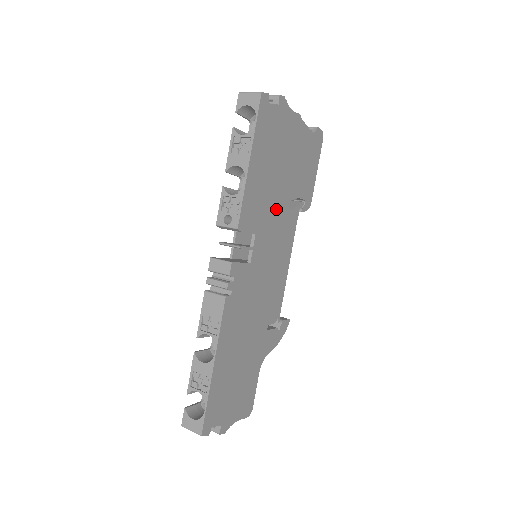
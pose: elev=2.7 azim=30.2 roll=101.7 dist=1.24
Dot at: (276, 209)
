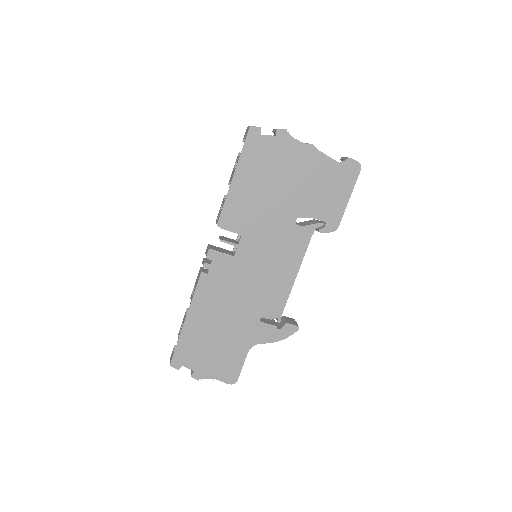
Dot at: (274, 221)
